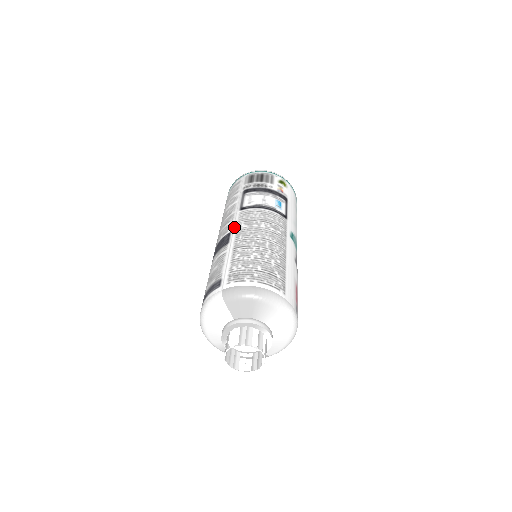
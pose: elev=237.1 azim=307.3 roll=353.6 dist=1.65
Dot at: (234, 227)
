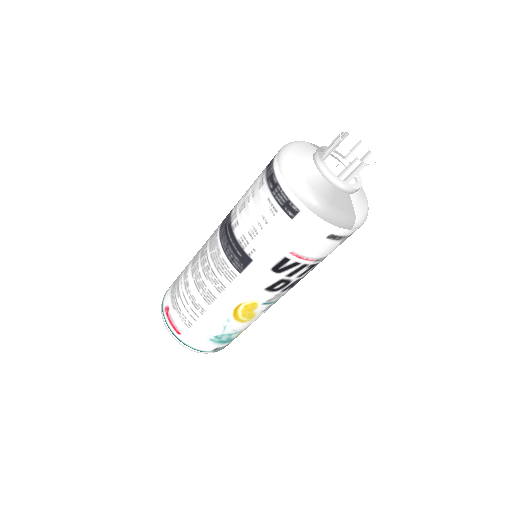
Dot at: occluded
